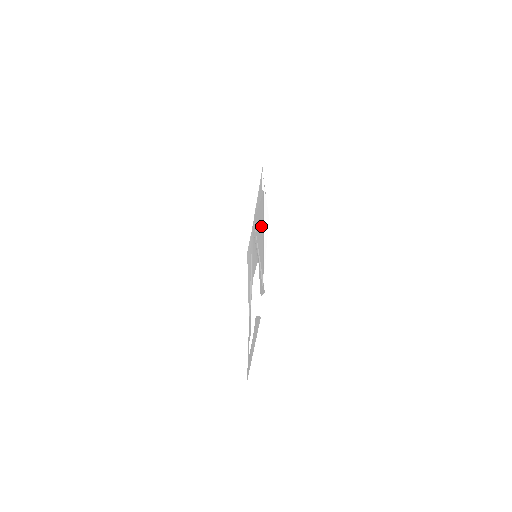
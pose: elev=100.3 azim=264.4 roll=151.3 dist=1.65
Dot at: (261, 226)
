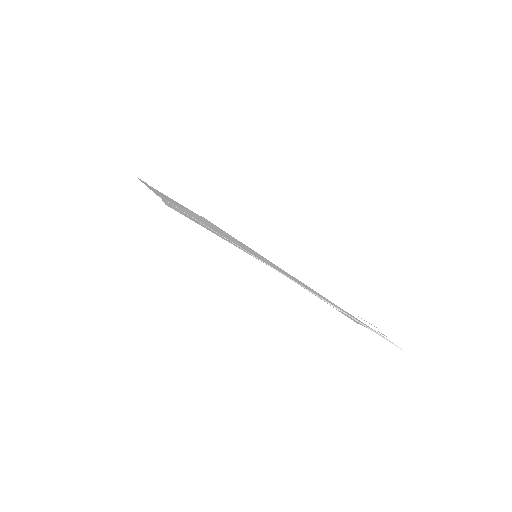
Dot at: occluded
